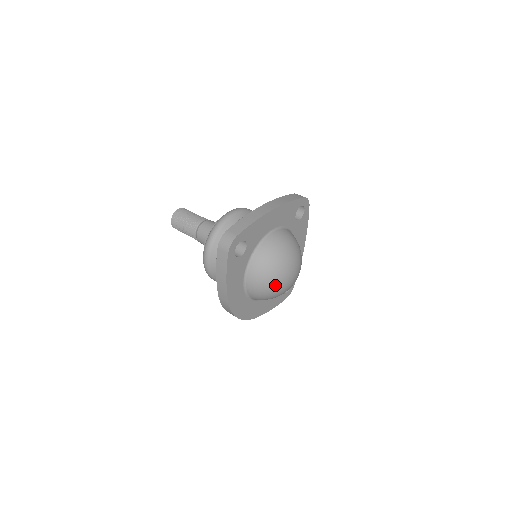
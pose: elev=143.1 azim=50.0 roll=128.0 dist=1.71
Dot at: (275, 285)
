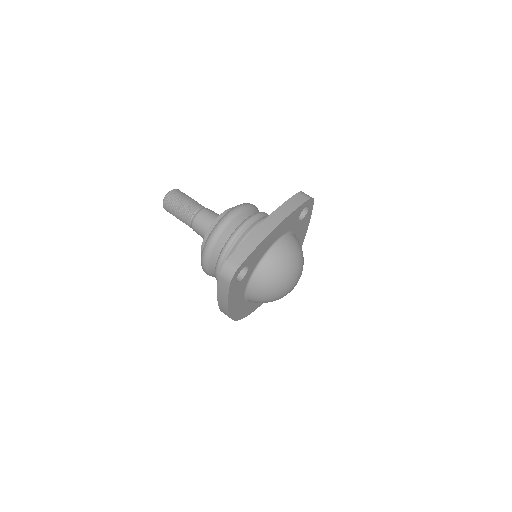
Dot at: (276, 296)
